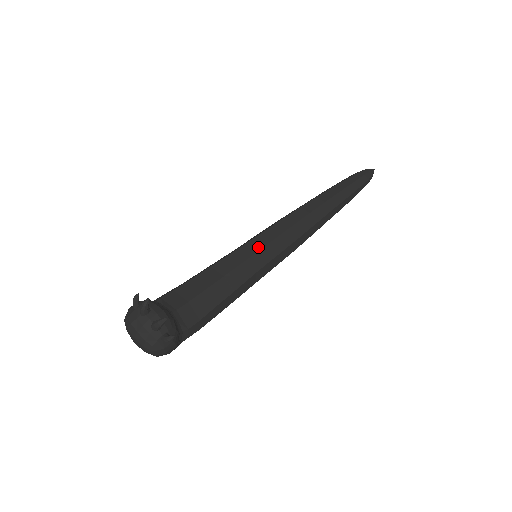
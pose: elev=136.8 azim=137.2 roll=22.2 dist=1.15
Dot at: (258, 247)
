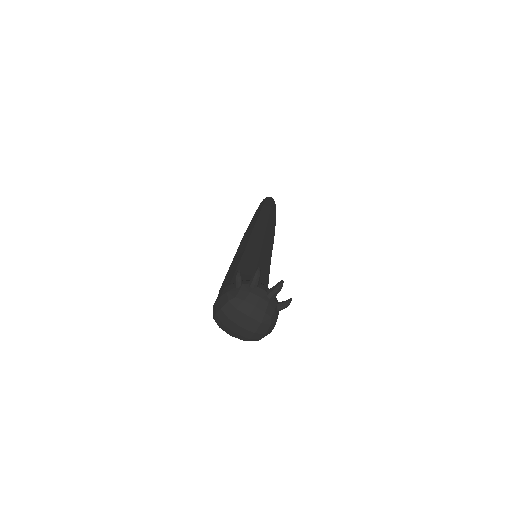
Dot at: (258, 246)
